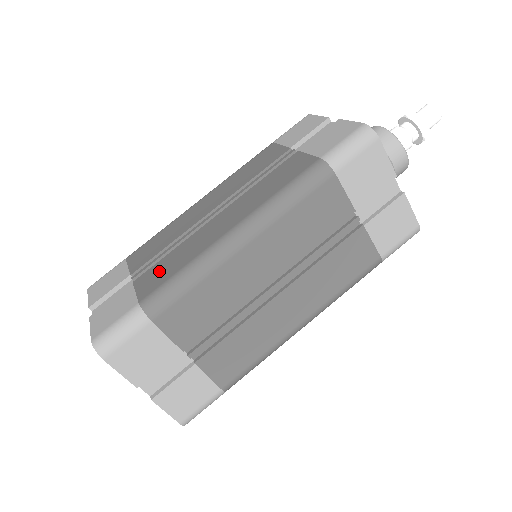
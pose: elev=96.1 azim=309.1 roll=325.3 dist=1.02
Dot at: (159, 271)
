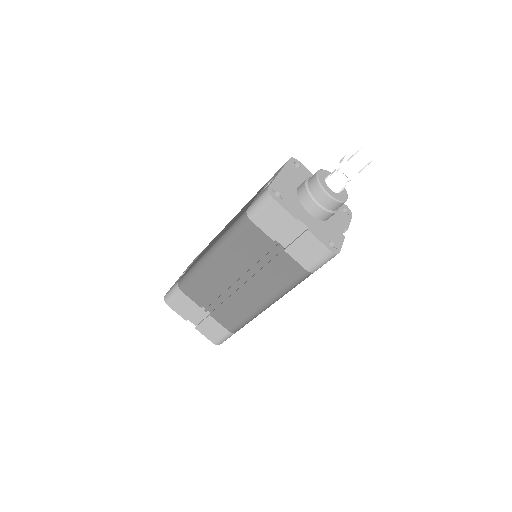
Dot at: (226, 315)
